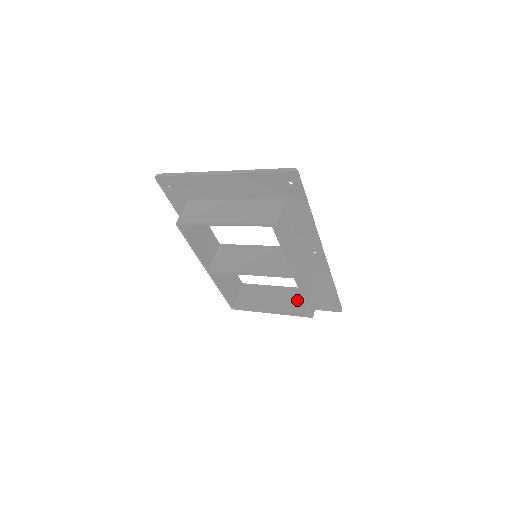
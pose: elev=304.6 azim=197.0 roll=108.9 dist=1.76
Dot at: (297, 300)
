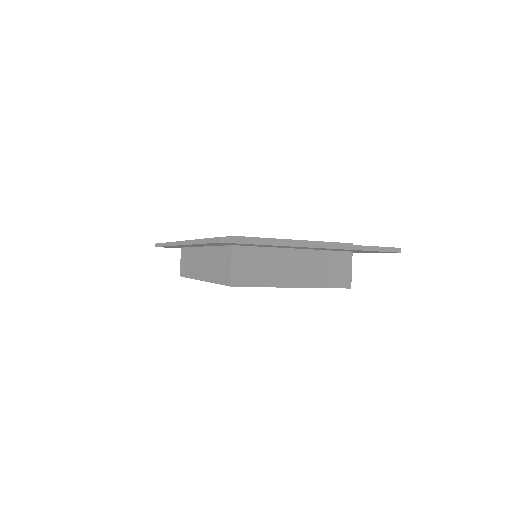
Dot at: occluded
